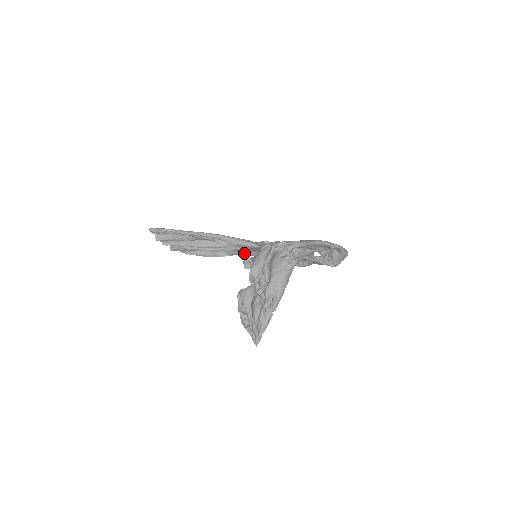
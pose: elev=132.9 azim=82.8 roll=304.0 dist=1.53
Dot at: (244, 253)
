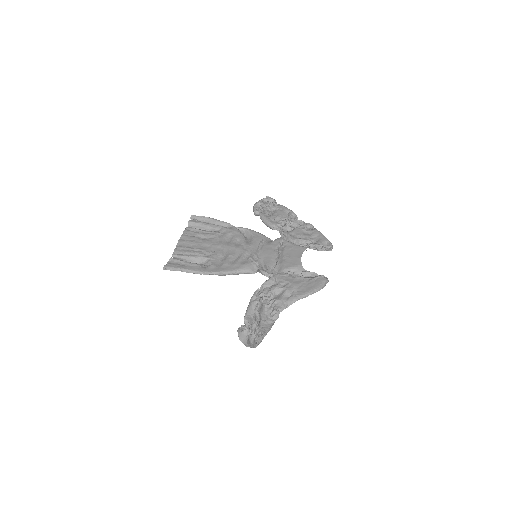
Dot at: (249, 233)
